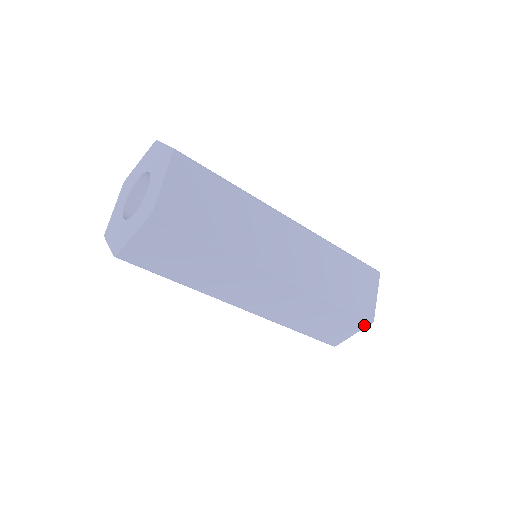
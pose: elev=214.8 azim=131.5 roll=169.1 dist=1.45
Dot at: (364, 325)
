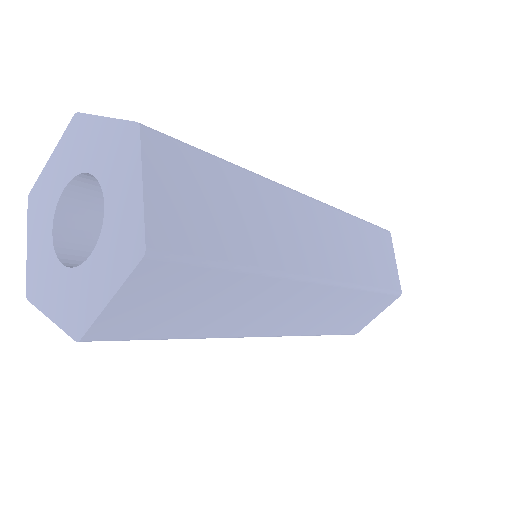
Dot at: (391, 301)
